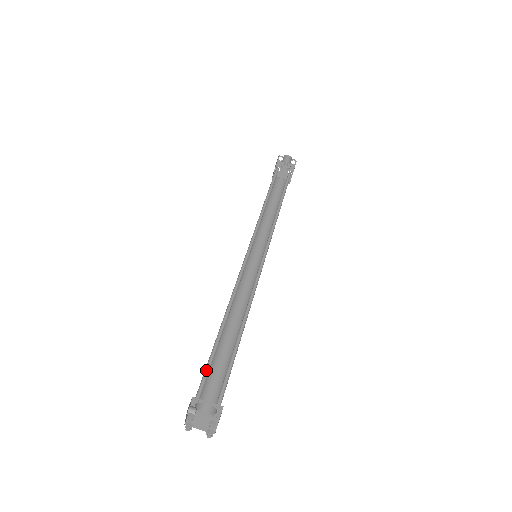
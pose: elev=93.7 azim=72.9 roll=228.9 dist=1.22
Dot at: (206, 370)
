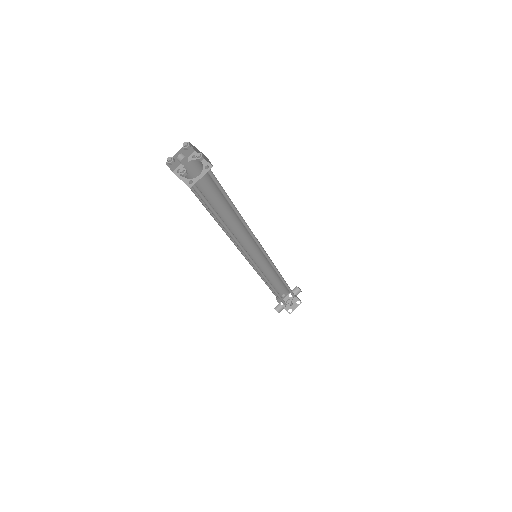
Dot at: (205, 176)
